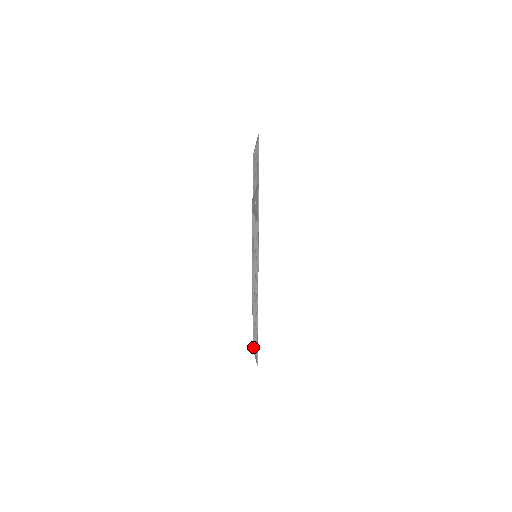
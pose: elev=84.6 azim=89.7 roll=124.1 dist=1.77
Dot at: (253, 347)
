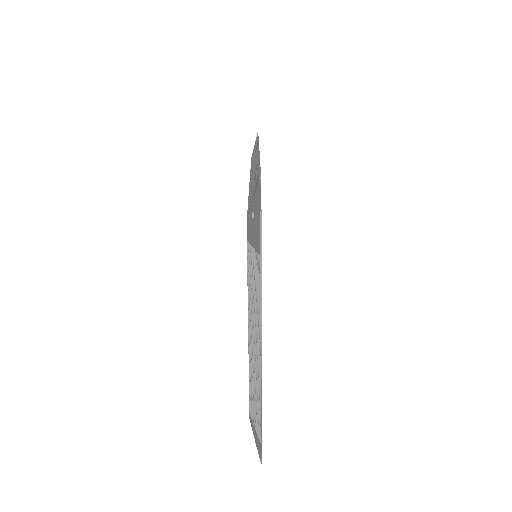
Dot at: occluded
